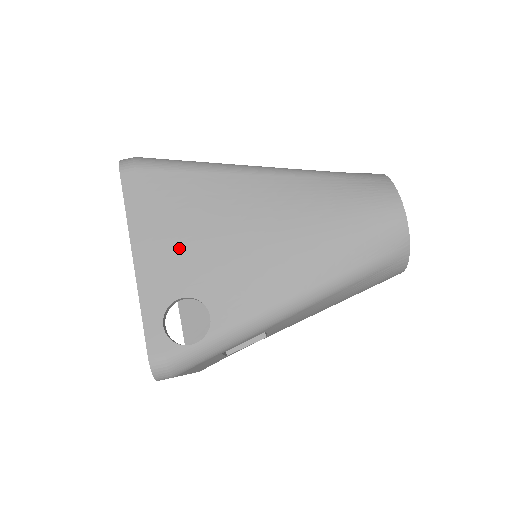
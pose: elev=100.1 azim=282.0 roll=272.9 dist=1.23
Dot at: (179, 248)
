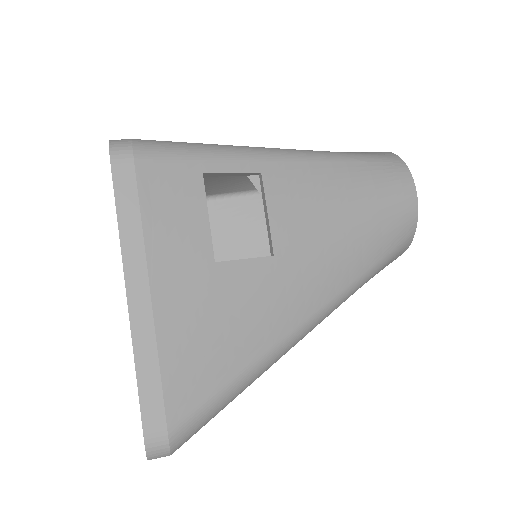
Dot at: occluded
